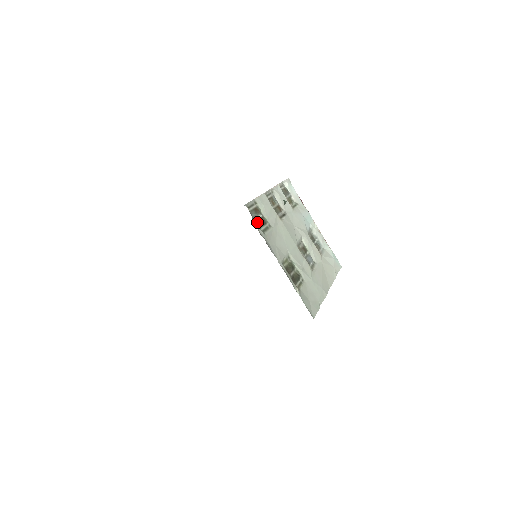
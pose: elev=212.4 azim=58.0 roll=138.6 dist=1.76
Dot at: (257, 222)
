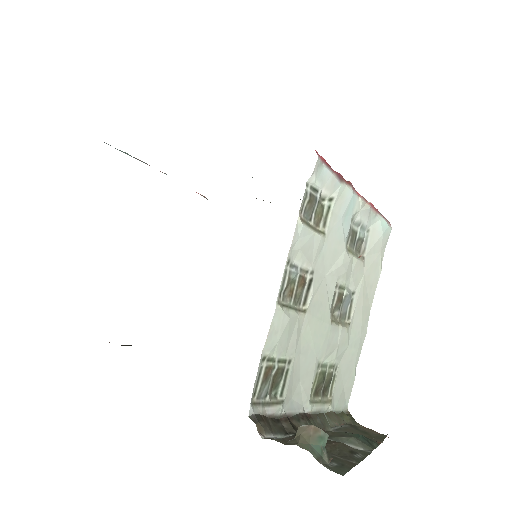
Dot at: (270, 391)
